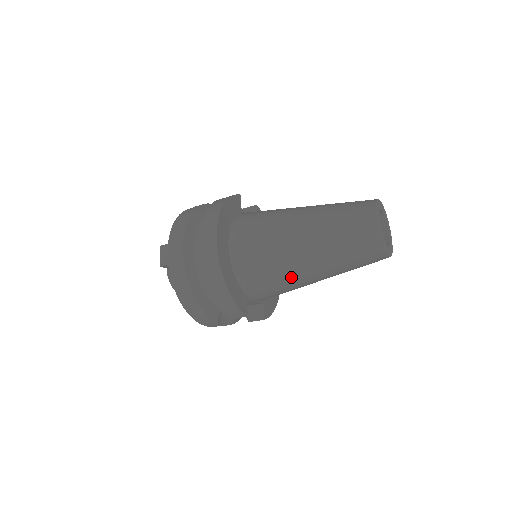
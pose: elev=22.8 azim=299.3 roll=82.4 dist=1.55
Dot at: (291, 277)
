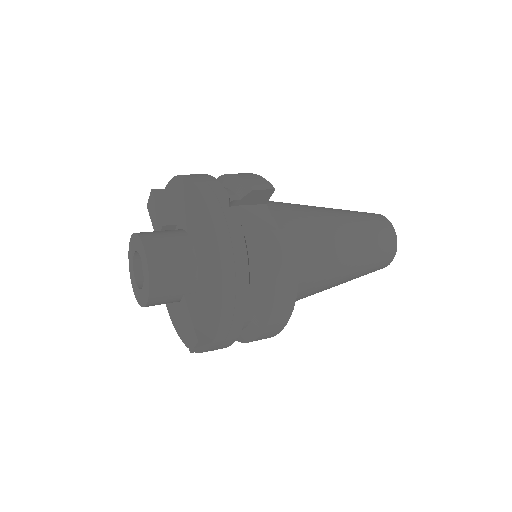
Dot at: occluded
